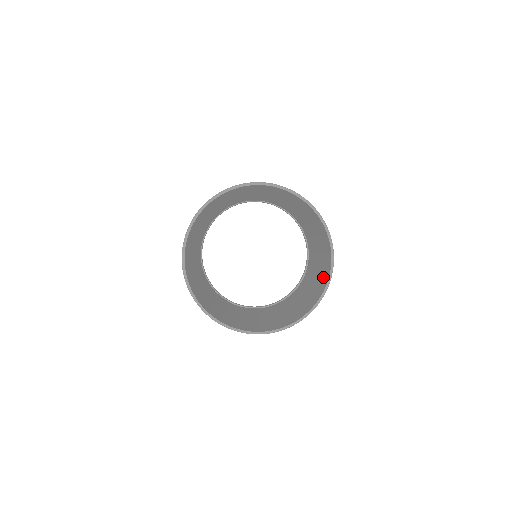
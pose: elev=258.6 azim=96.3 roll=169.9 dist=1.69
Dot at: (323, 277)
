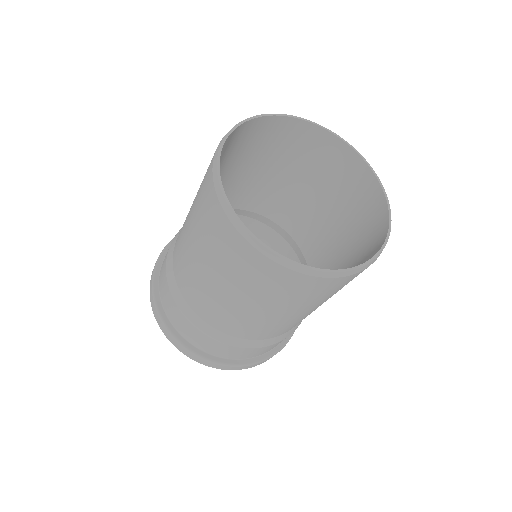
Dot at: occluded
